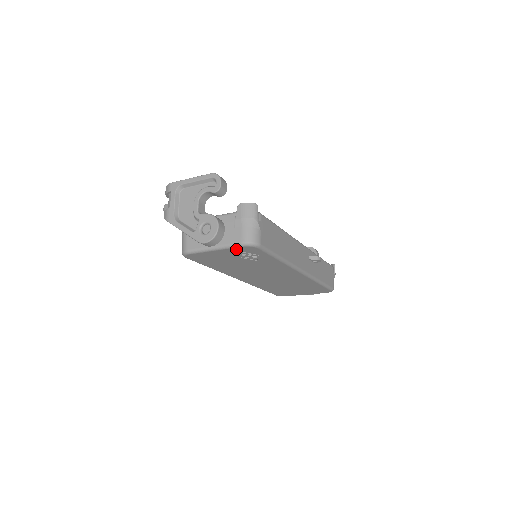
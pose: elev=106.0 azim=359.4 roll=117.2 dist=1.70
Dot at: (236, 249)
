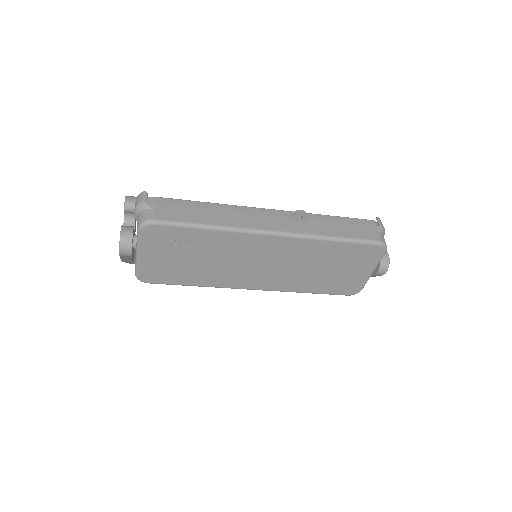
Dot at: (146, 240)
